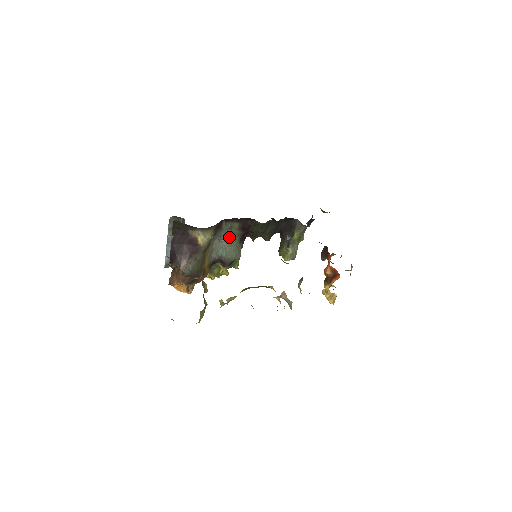
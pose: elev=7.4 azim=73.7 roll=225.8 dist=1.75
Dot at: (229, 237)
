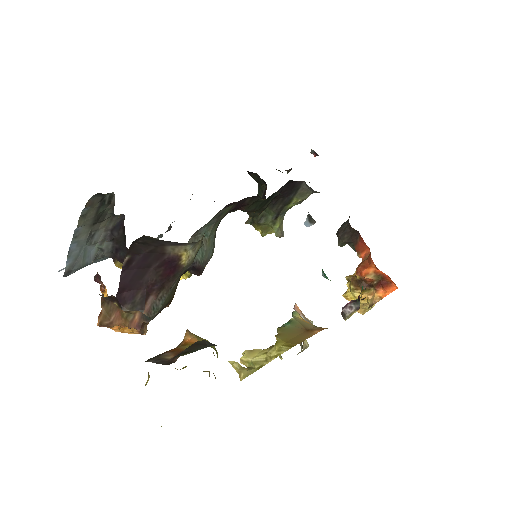
Dot at: (210, 227)
